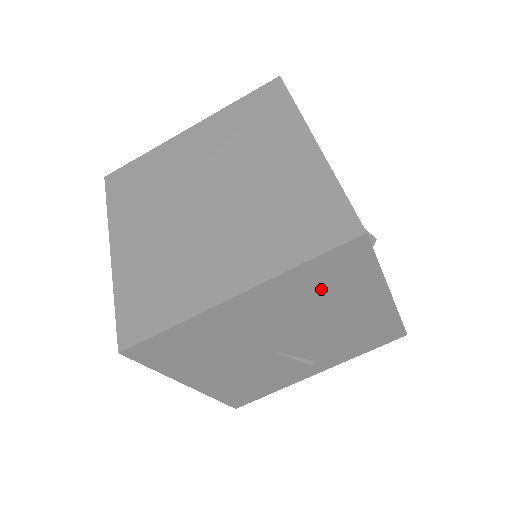
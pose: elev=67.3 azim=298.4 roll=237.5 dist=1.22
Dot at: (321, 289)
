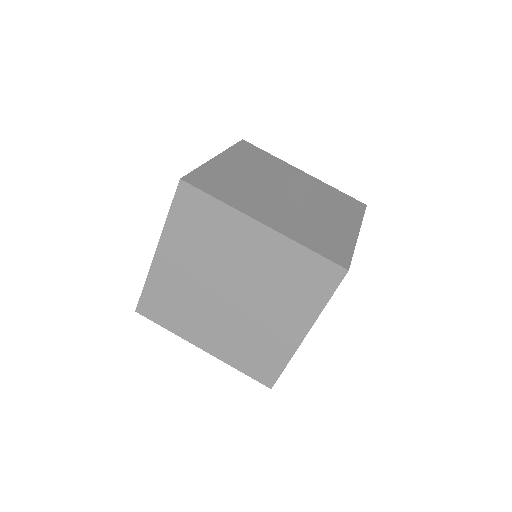
Dot at: occluded
